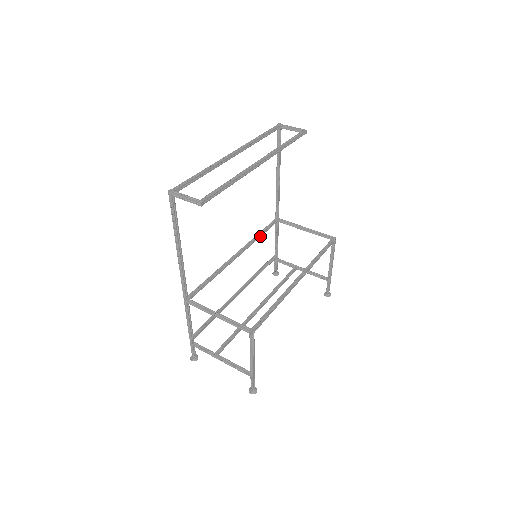
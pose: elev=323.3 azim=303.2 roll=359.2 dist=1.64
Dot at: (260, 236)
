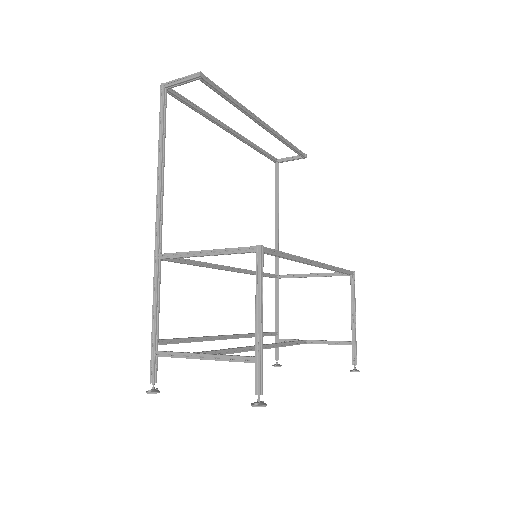
Dot at: occluded
